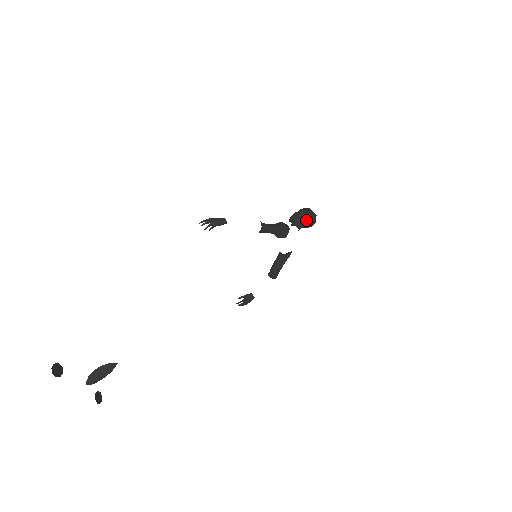
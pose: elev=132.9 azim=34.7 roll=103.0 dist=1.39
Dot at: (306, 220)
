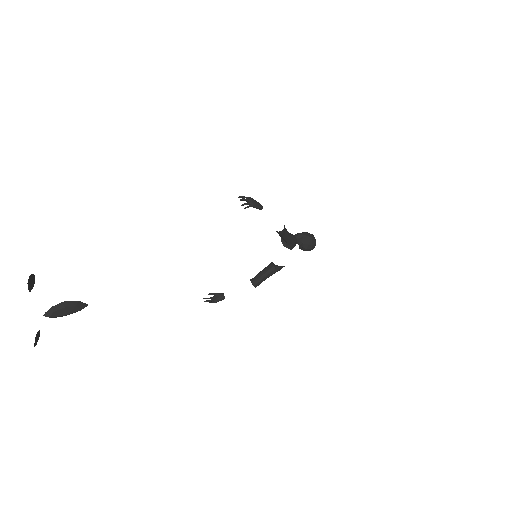
Dot at: (309, 243)
